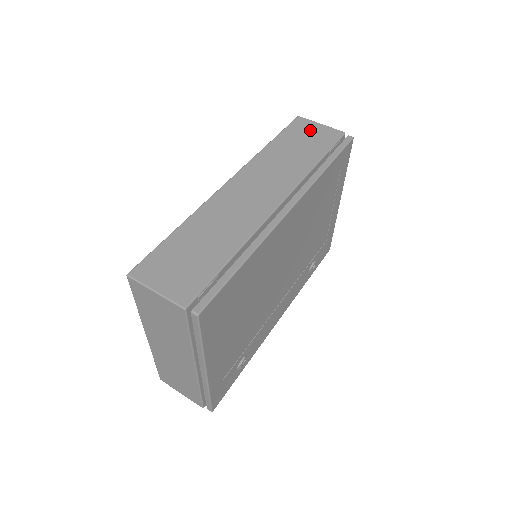
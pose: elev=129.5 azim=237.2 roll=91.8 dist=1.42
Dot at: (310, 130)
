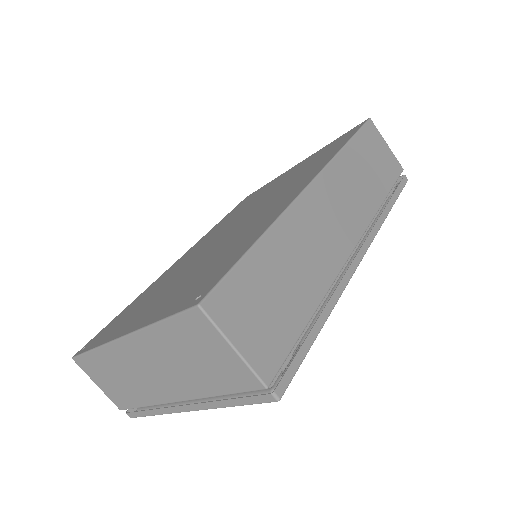
Dot at: (379, 147)
